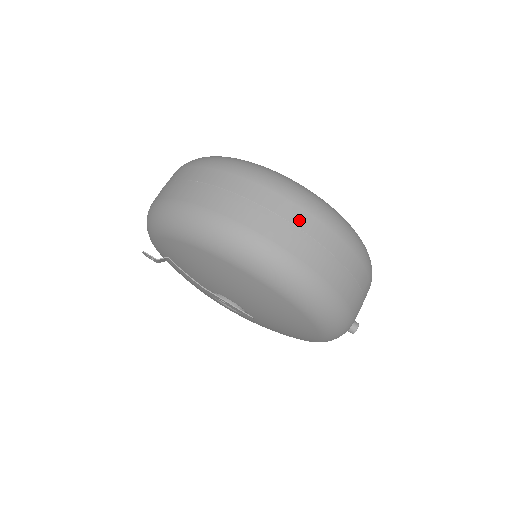
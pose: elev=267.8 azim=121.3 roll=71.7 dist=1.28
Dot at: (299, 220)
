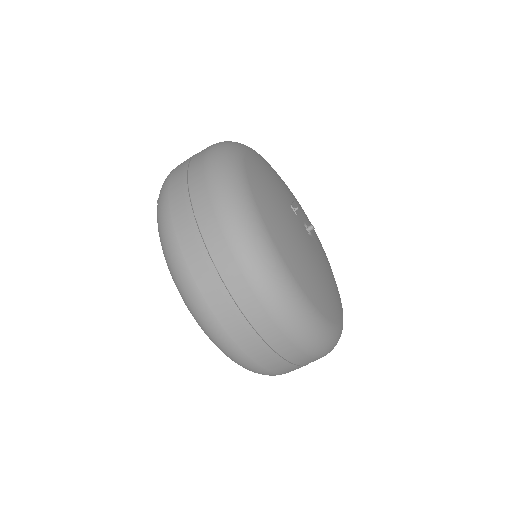
Dot at: (248, 308)
